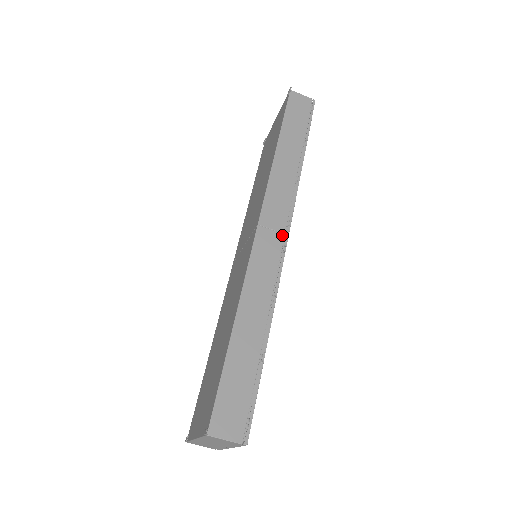
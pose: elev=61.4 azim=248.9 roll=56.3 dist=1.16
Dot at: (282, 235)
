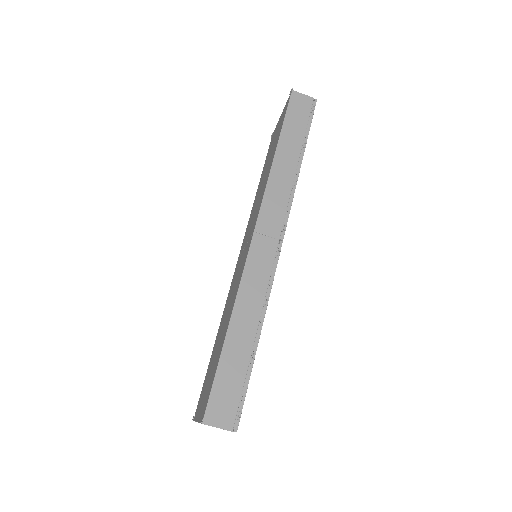
Dot at: (277, 241)
